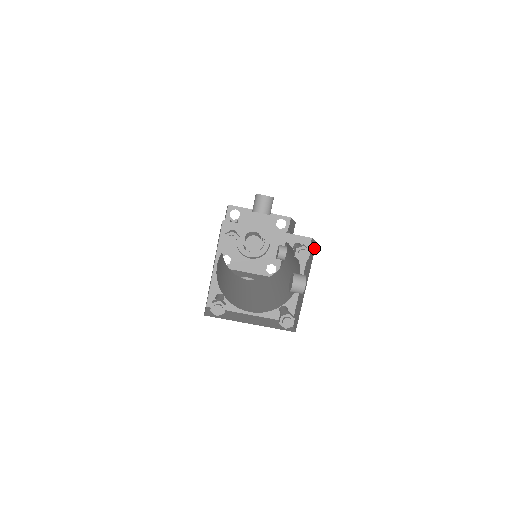
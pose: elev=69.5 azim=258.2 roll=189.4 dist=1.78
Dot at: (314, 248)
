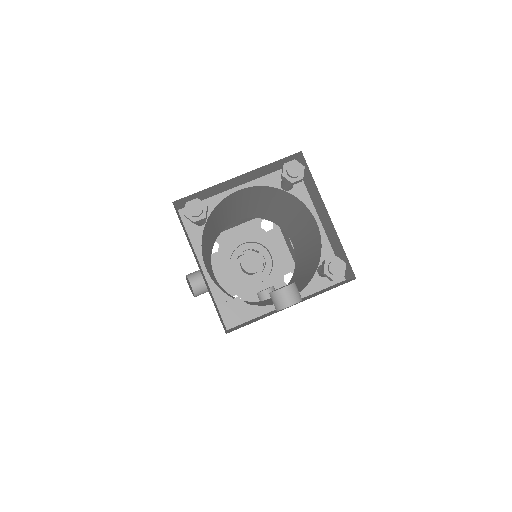
Dot at: (346, 282)
